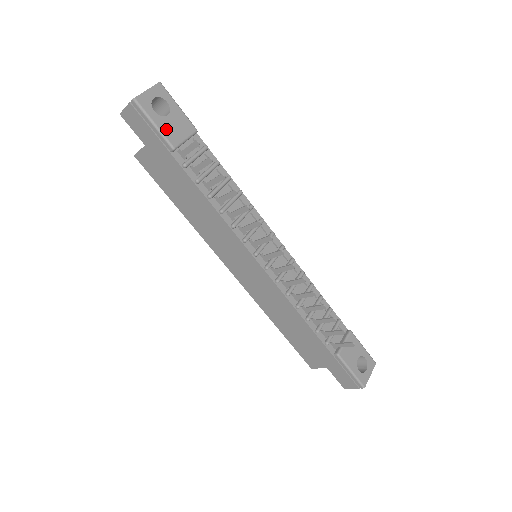
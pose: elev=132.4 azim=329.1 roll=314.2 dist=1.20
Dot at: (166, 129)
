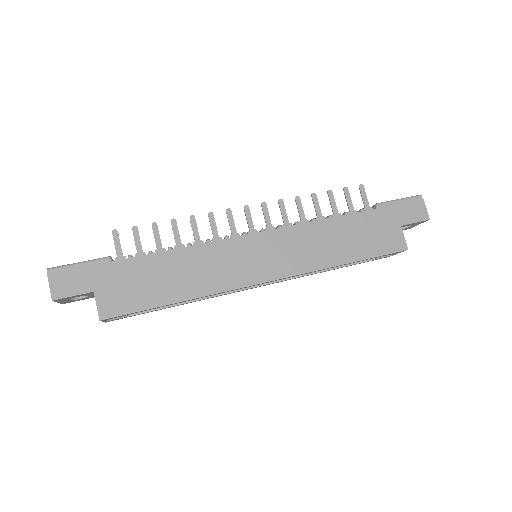
Dot at: (90, 261)
